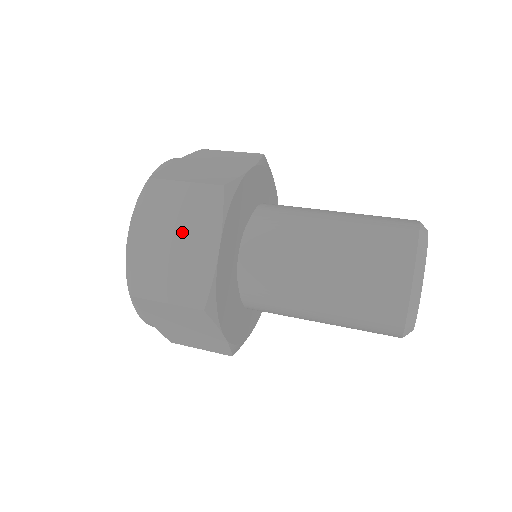
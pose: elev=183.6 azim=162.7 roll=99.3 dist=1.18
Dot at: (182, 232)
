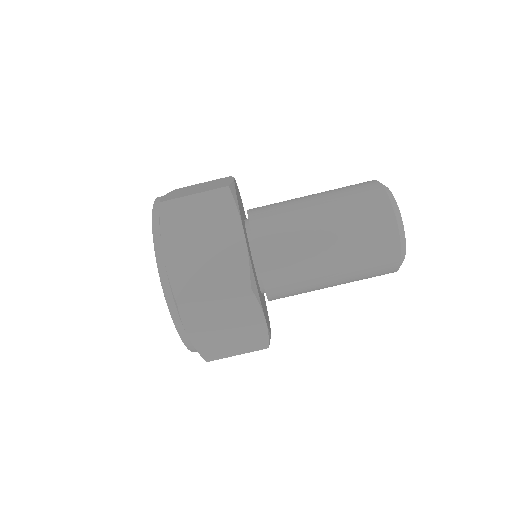
Dot at: (206, 234)
